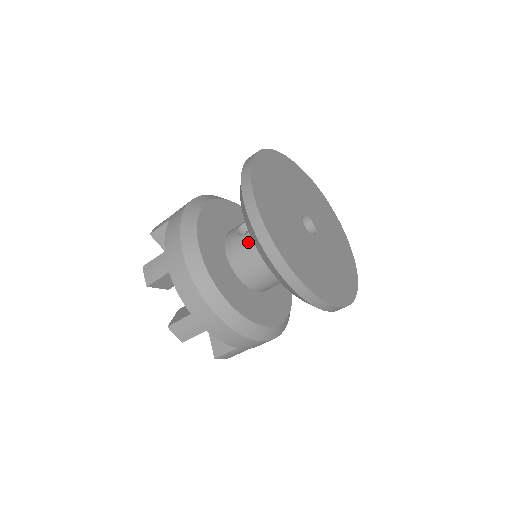
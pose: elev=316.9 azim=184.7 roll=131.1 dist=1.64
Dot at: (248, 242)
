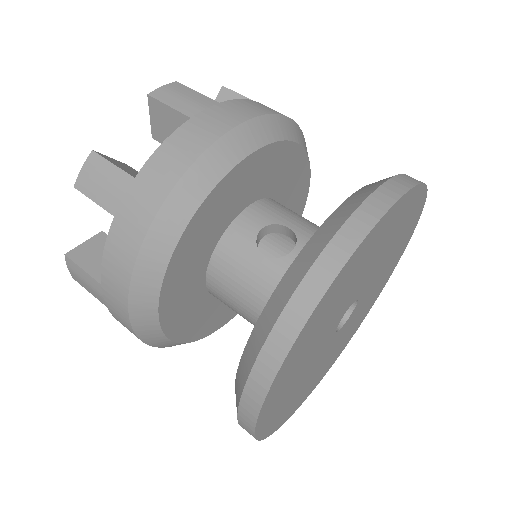
Dot at: (256, 270)
